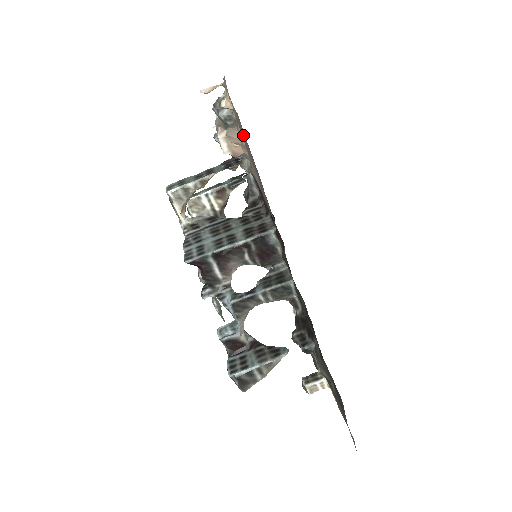
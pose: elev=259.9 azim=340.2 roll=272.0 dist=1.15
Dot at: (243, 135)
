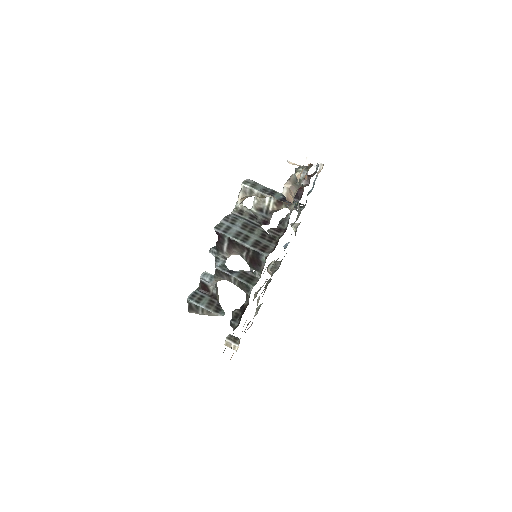
Dot at: occluded
